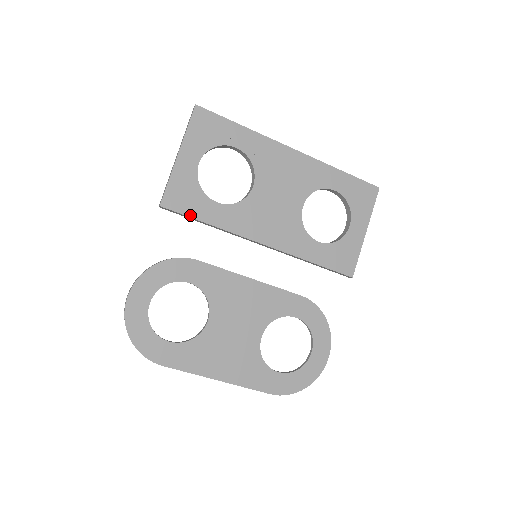
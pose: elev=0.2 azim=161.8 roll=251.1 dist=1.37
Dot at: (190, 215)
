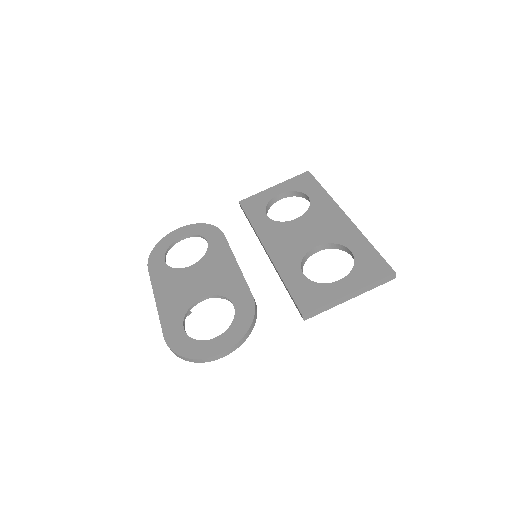
Dot at: (247, 213)
